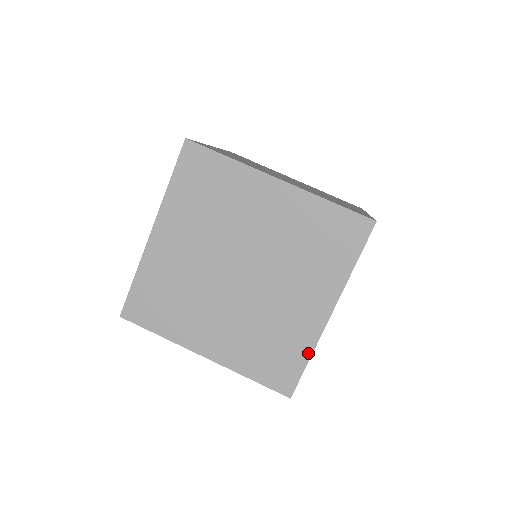
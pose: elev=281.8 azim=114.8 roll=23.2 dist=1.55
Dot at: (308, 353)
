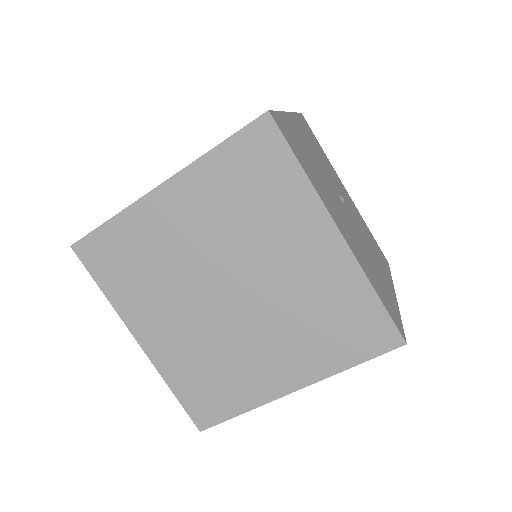
Dot at: occluded
